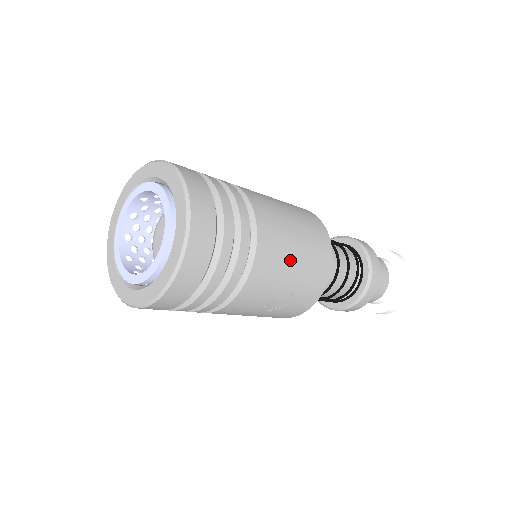
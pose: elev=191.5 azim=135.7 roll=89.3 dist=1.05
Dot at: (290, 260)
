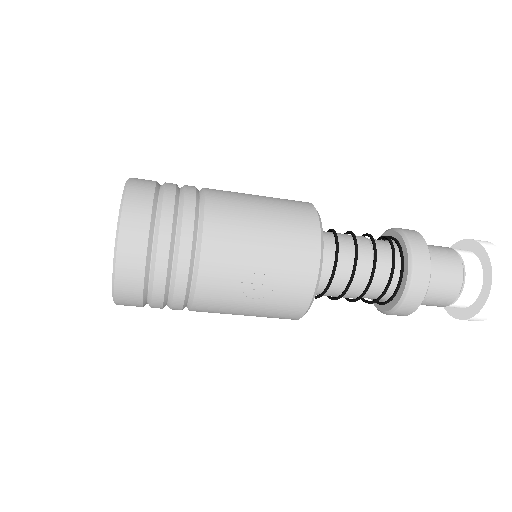
Dot at: (253, 237)
